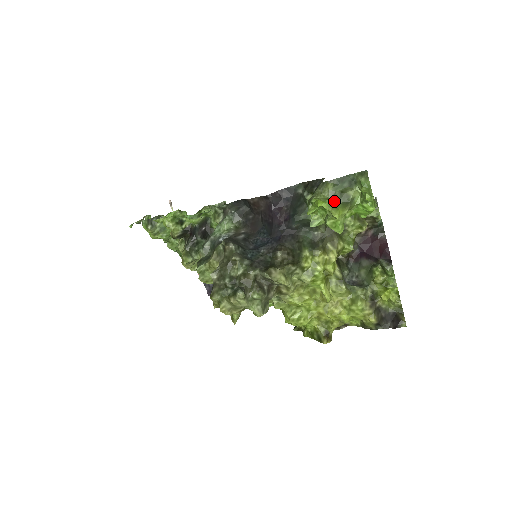
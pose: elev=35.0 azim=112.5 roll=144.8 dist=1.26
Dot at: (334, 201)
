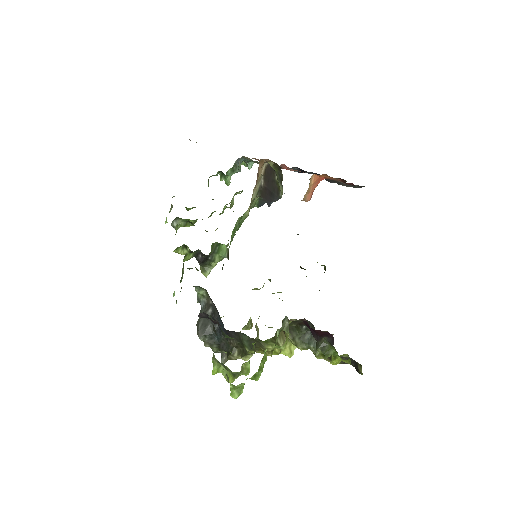
Dot at: occluded
